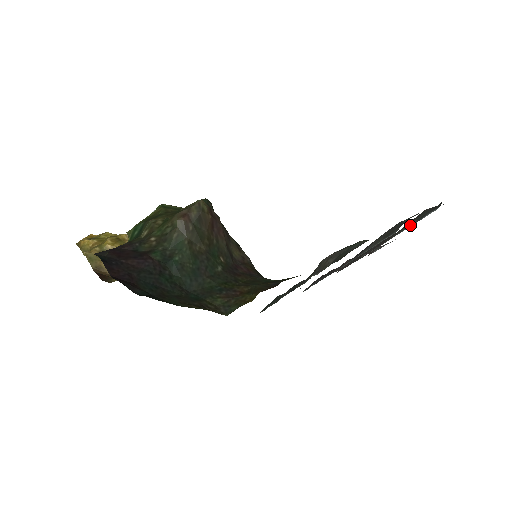
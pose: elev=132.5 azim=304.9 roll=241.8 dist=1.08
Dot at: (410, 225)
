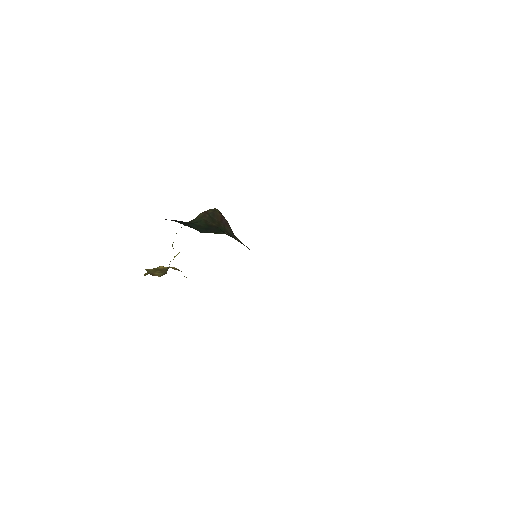
Dot at: occluded
